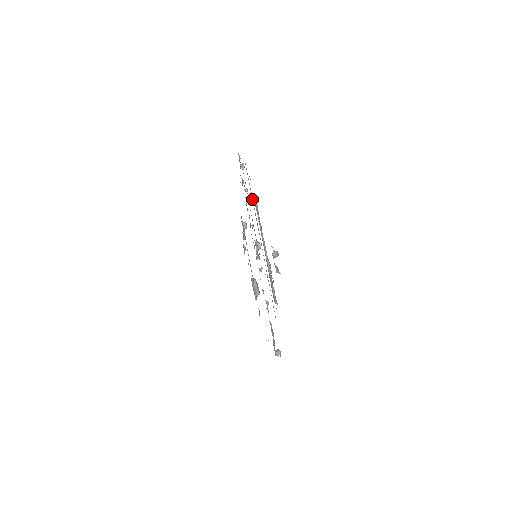
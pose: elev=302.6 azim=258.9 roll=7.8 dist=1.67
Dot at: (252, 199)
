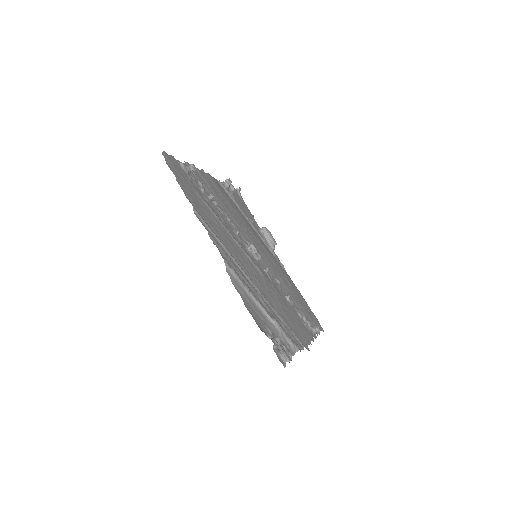
Dot at: (224, 248)
